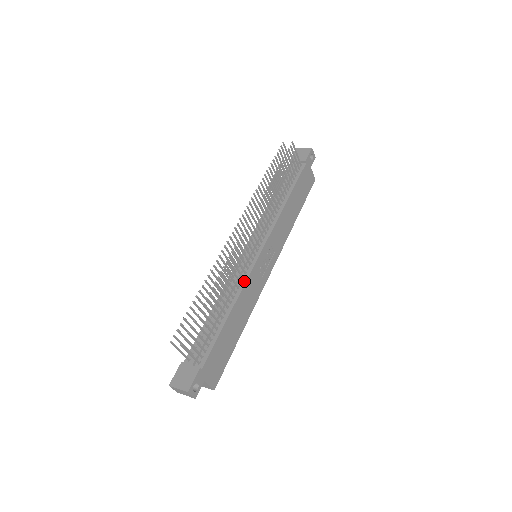
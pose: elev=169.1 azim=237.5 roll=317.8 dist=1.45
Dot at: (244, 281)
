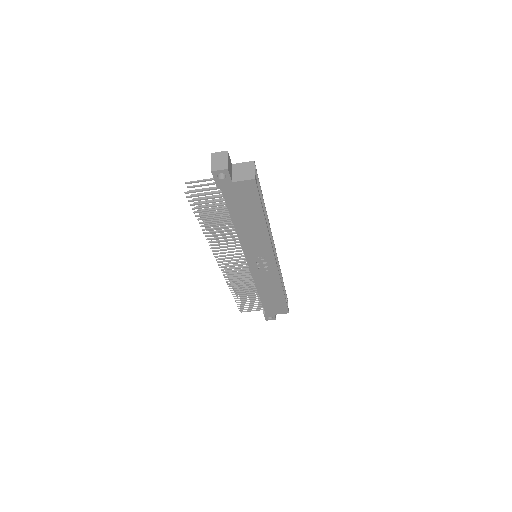
Dot at: occluded
